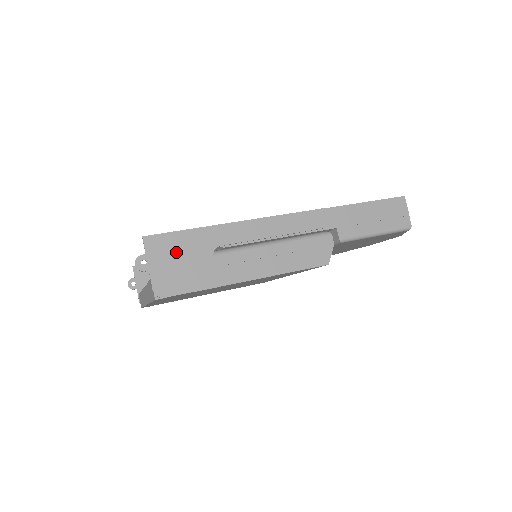
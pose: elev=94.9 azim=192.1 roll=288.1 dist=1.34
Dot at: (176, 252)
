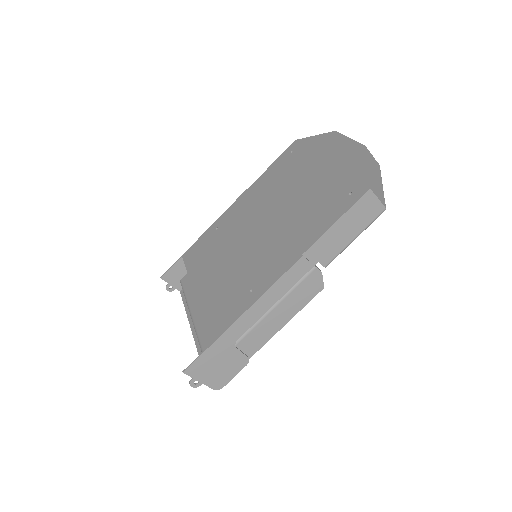
Dot at: (211, 364)
